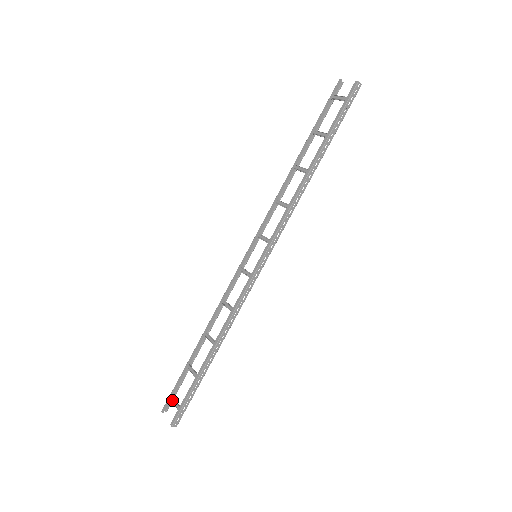
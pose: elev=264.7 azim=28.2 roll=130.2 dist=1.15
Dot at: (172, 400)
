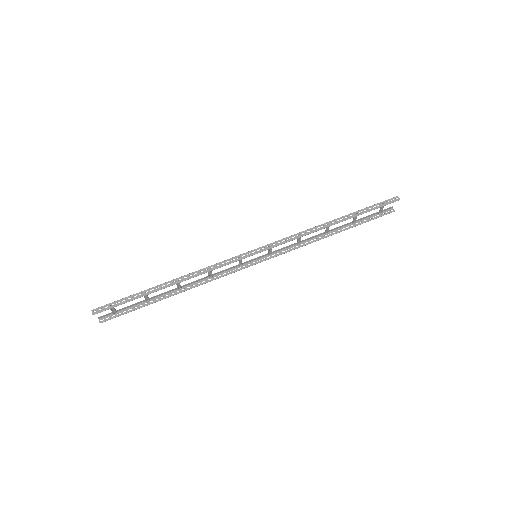
Dot at: (113, 310)
